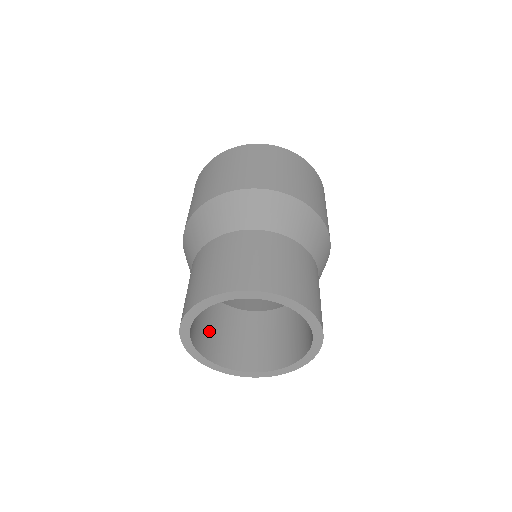
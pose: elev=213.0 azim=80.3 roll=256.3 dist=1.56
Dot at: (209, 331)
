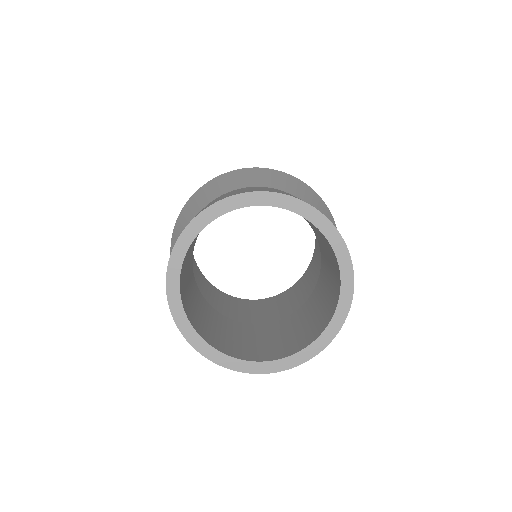
Dot at: (227, 338)
